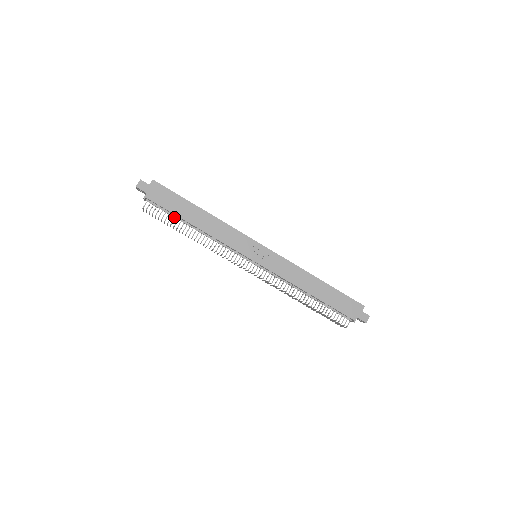
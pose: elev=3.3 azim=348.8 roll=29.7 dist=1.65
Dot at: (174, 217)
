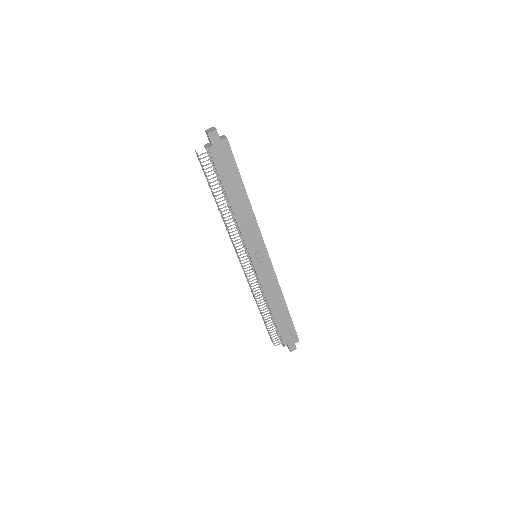
Dot at: (218, 181)
